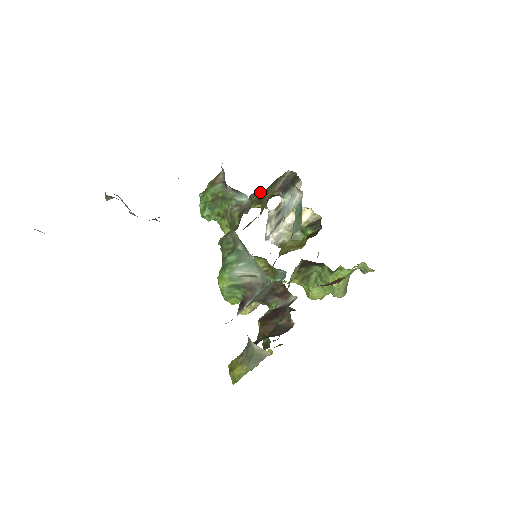
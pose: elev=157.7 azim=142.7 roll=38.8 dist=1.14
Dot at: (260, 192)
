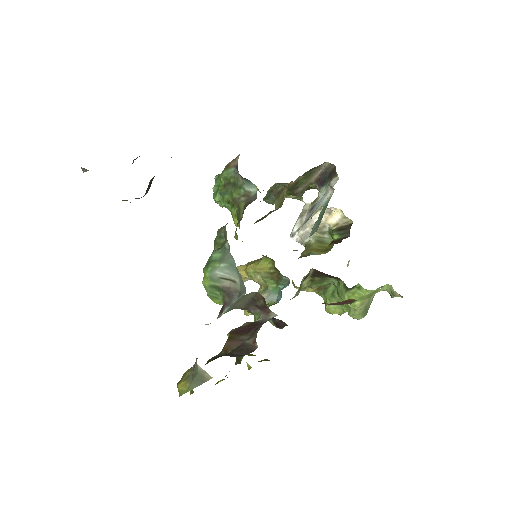
Dot at: (284, 183)
